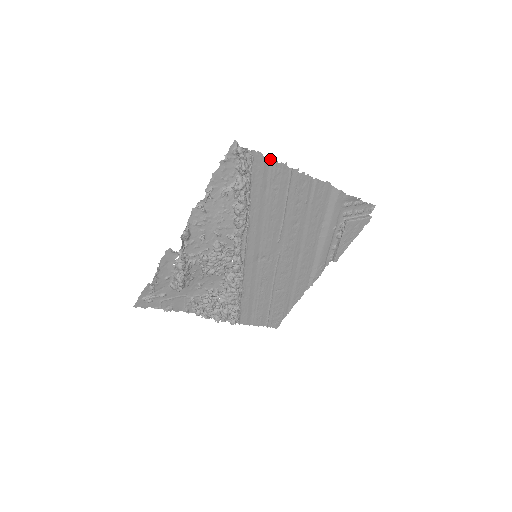
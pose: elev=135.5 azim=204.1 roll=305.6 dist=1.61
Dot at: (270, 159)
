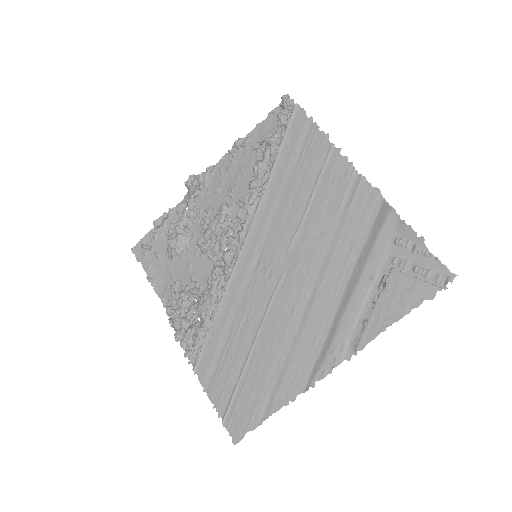
Dot at: (313, 123)
